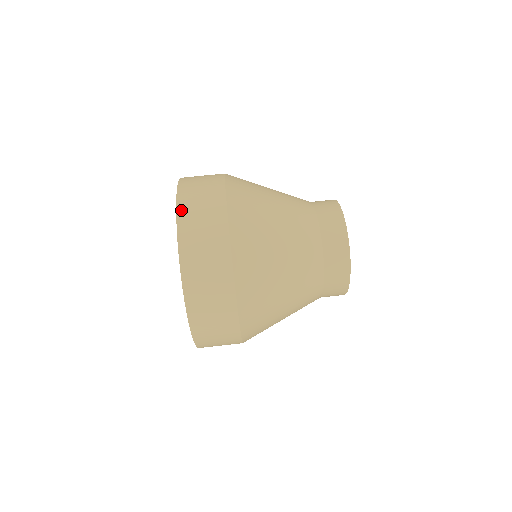
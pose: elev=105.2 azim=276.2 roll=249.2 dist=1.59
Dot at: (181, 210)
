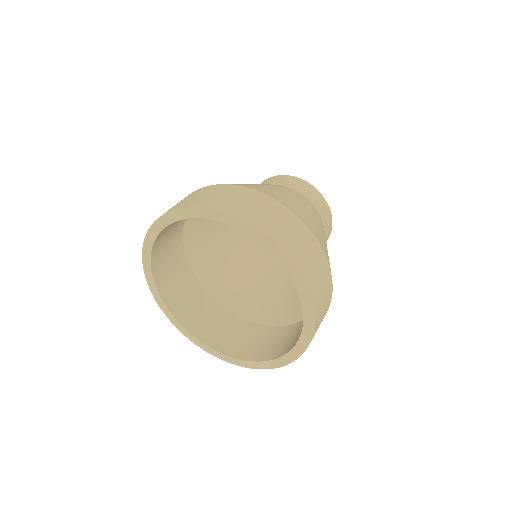
Dot at: (172, 209)
